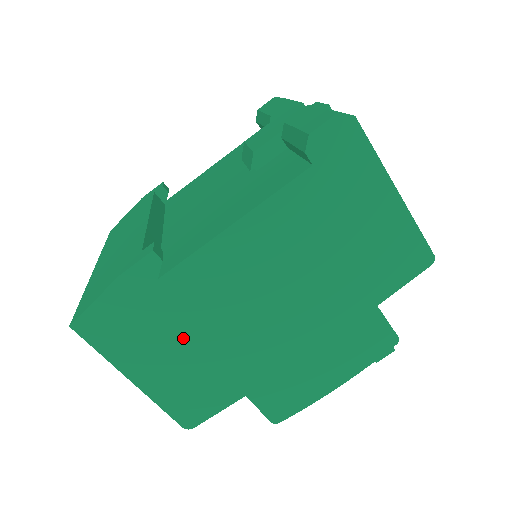
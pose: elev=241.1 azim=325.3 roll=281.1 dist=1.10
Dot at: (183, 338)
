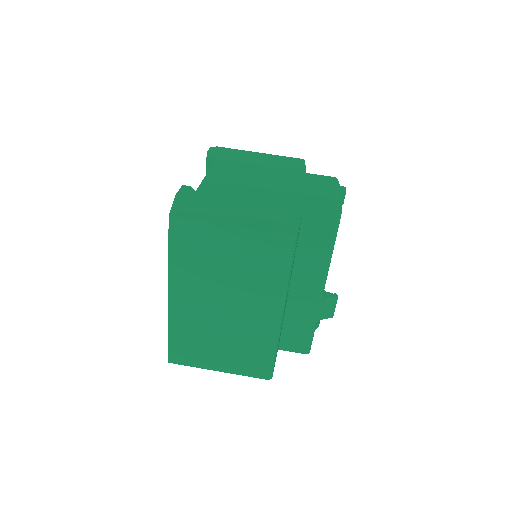
Dot at: (235, 204)
